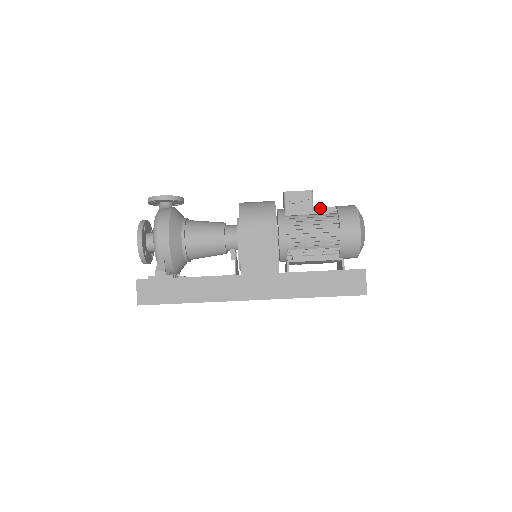
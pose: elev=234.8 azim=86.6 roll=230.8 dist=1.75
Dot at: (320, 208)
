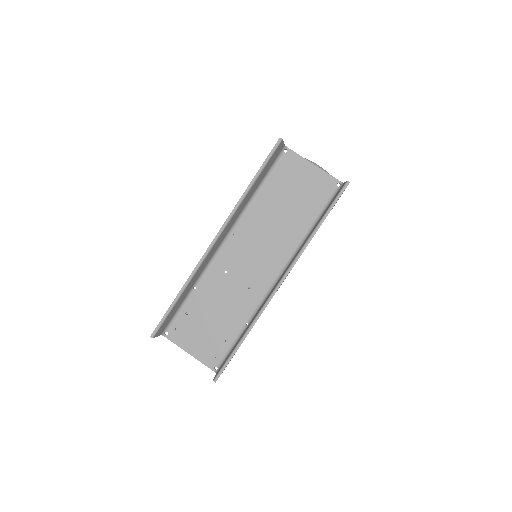
Dot at: occluded
